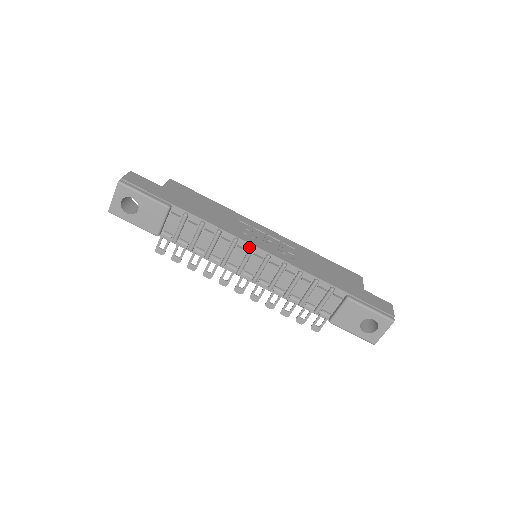
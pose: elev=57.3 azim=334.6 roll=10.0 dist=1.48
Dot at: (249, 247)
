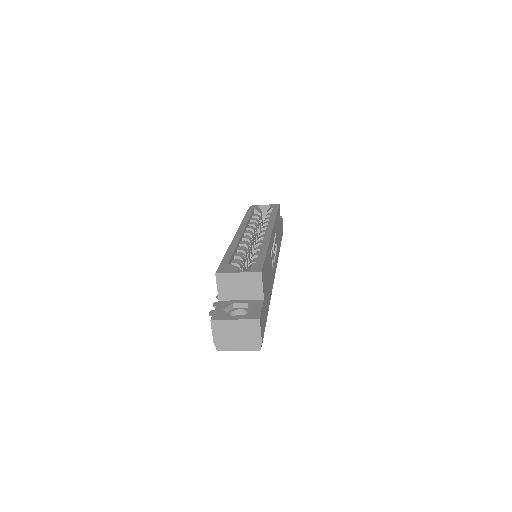
Dot at: occluded
